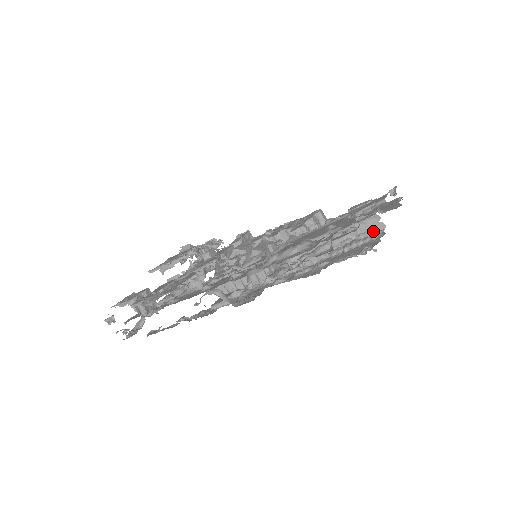
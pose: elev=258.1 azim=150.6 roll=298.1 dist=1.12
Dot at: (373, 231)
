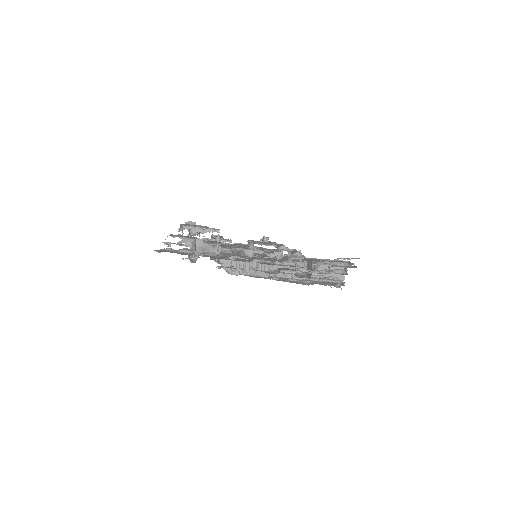
Dot at: (338, 278)
